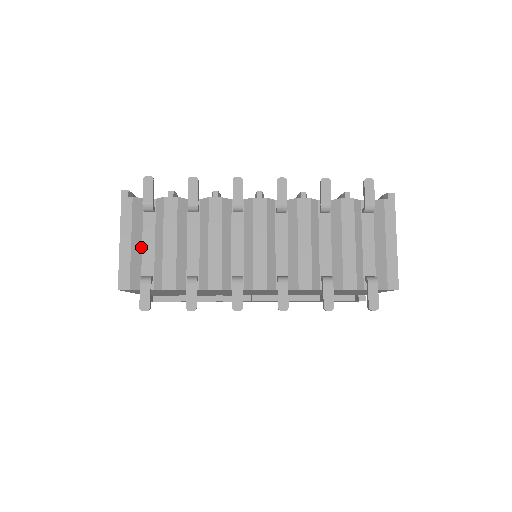
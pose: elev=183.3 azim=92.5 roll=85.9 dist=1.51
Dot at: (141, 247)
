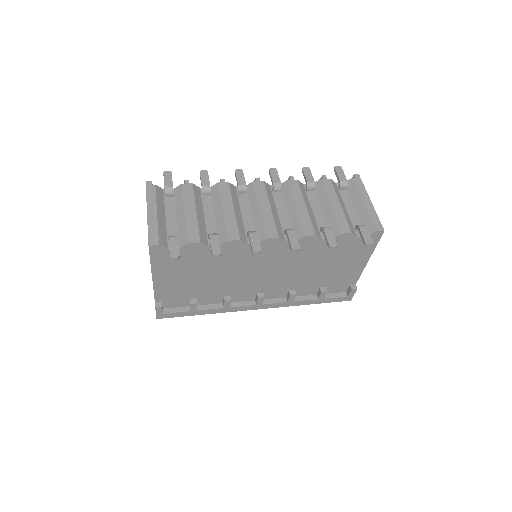
Dot at: (165, 219)
